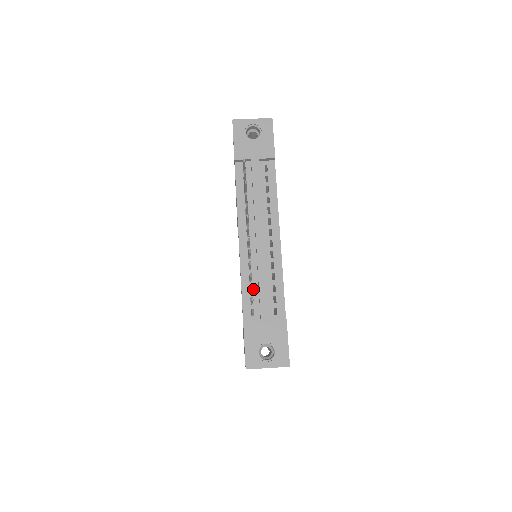
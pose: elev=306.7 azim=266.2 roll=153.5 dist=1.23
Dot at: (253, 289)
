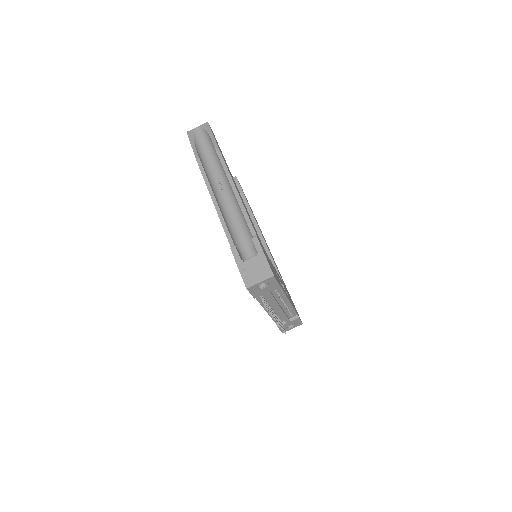
Dot at: (279, 317)
